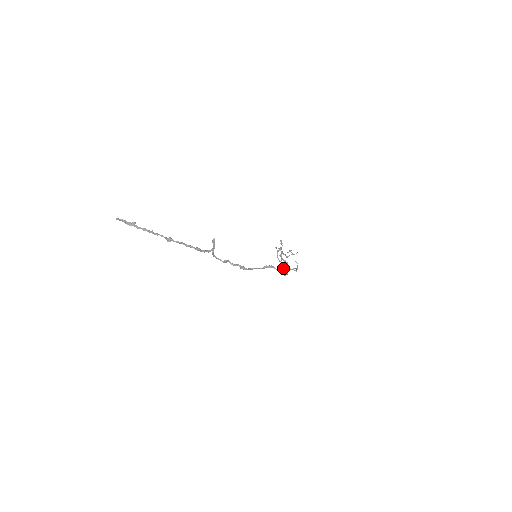
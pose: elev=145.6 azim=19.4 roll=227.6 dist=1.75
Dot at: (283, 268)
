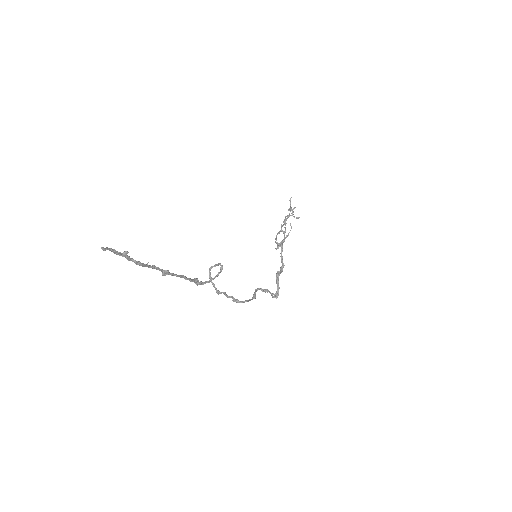
Dot at: (276, 281)
